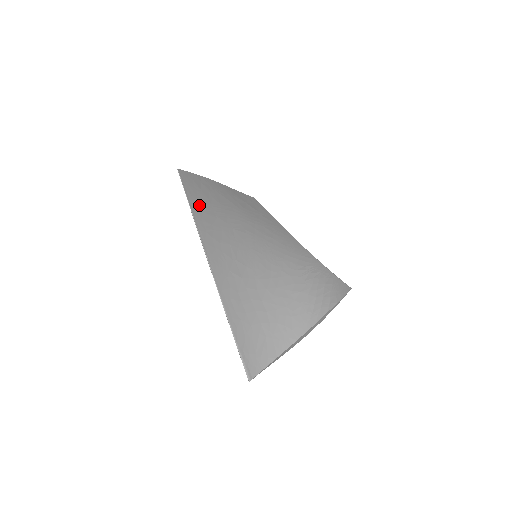
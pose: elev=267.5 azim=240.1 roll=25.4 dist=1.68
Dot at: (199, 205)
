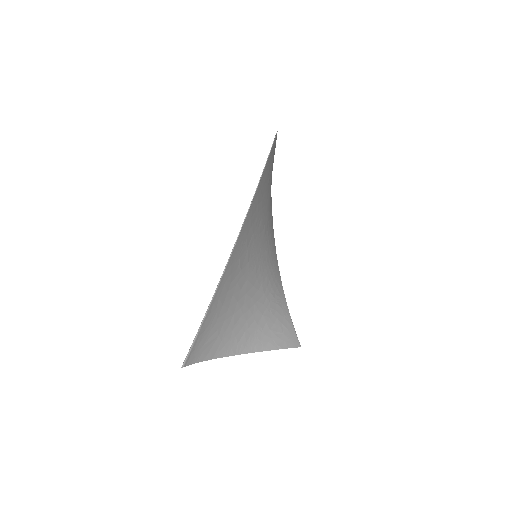
Dot at: (264, 179)
